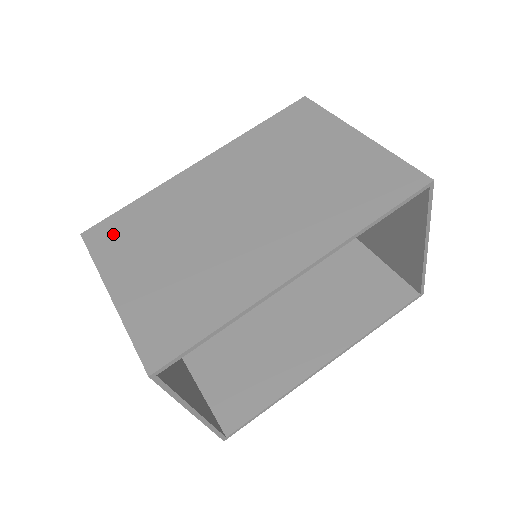
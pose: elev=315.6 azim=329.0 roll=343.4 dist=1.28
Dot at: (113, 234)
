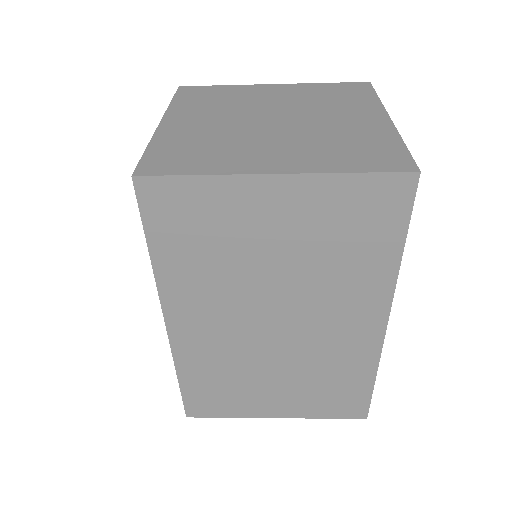
Dot at: occluded
